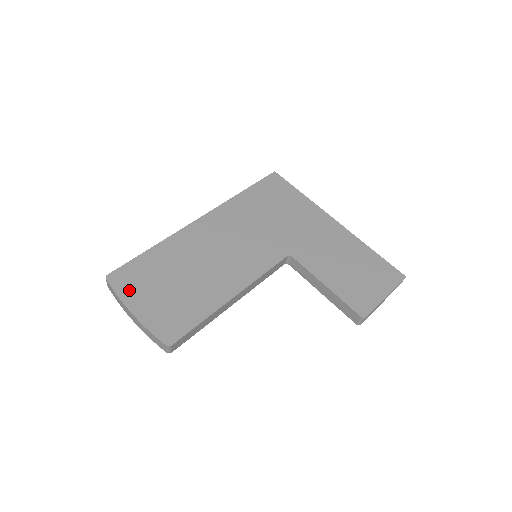
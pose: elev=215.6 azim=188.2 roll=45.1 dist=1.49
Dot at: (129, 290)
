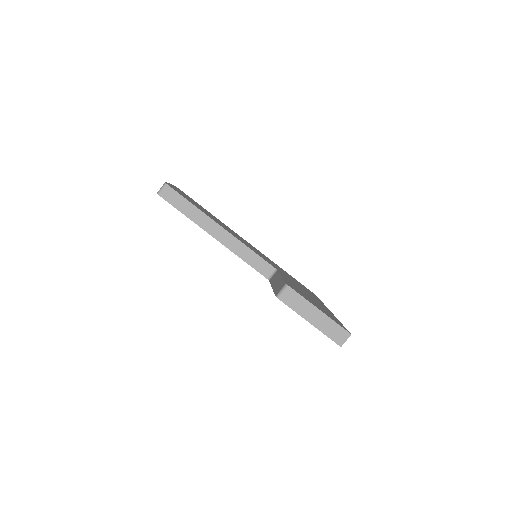
Dot at: occluded
